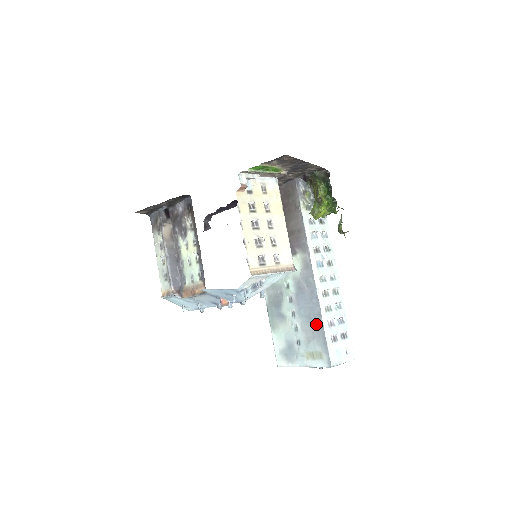
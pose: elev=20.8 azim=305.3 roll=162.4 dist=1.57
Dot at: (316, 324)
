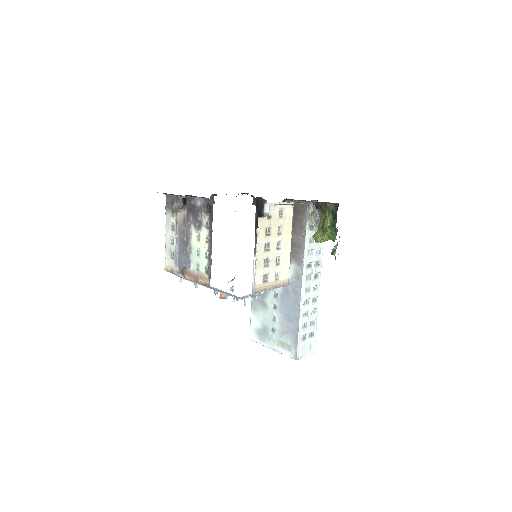
Dot at: (293, 324)
